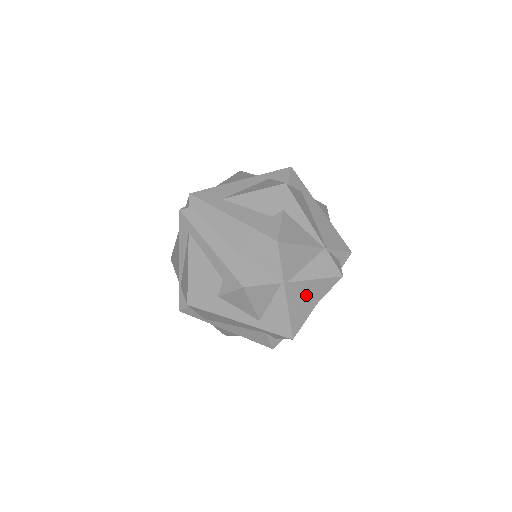
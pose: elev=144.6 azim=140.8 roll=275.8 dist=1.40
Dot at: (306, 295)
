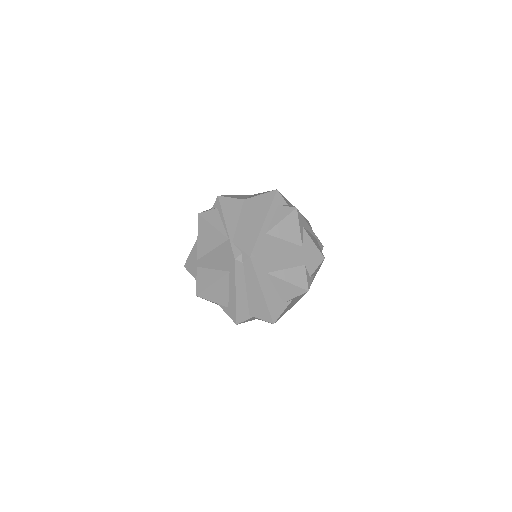
Dot at: occluded
